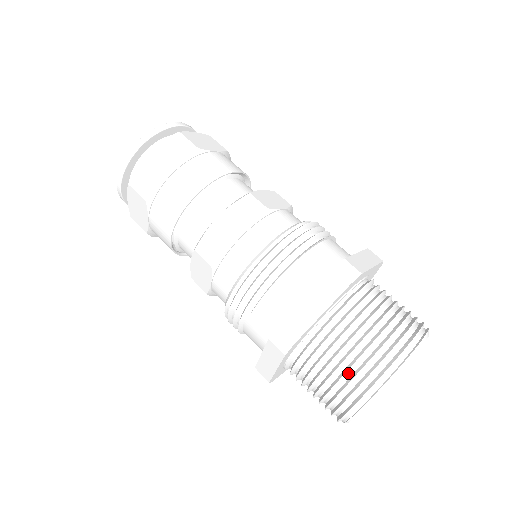
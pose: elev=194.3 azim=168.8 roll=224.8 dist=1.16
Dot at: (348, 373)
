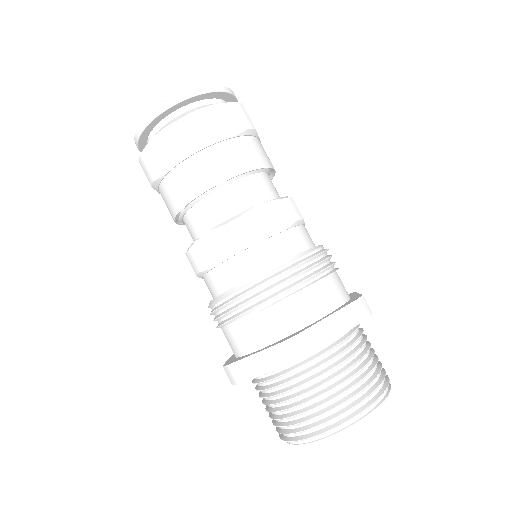
Dot at: (335, 398)
